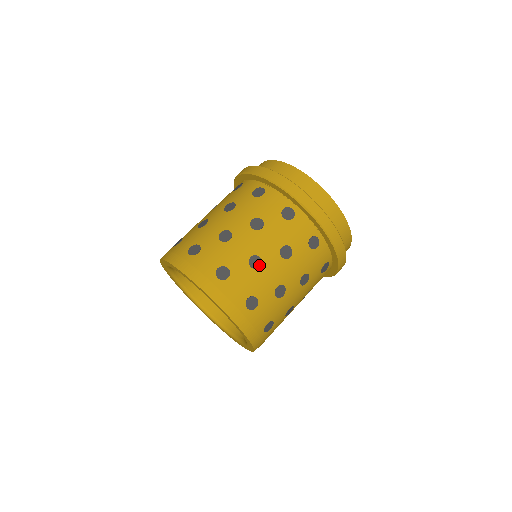
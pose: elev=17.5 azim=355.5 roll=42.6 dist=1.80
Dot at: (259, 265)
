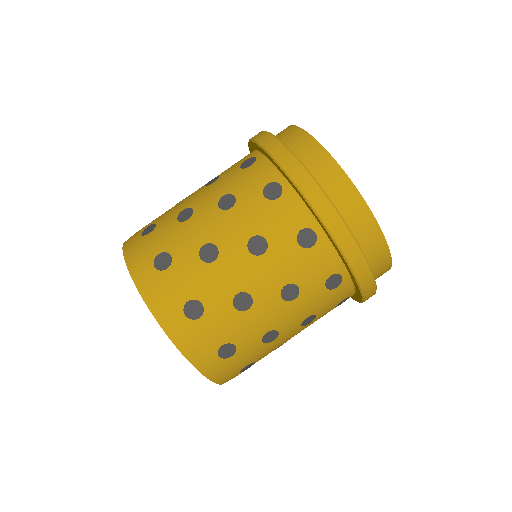
Dot at: (213, 258)
